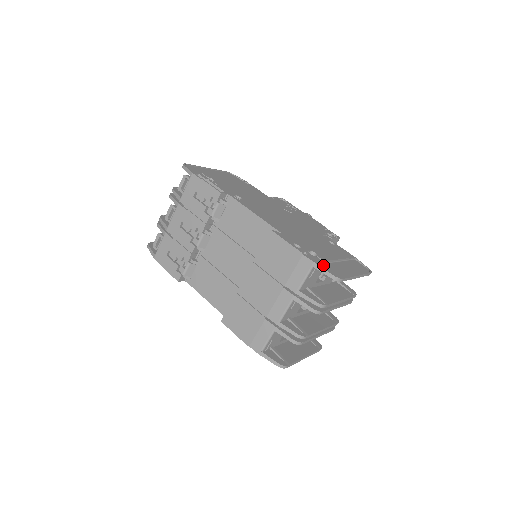
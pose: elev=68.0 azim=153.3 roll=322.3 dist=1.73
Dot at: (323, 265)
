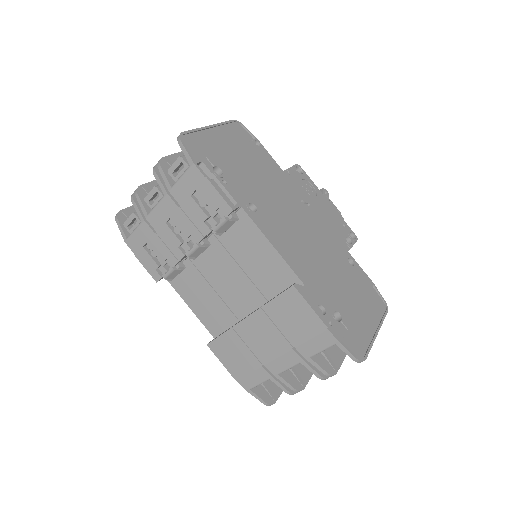
Dot at: (346, 336)
